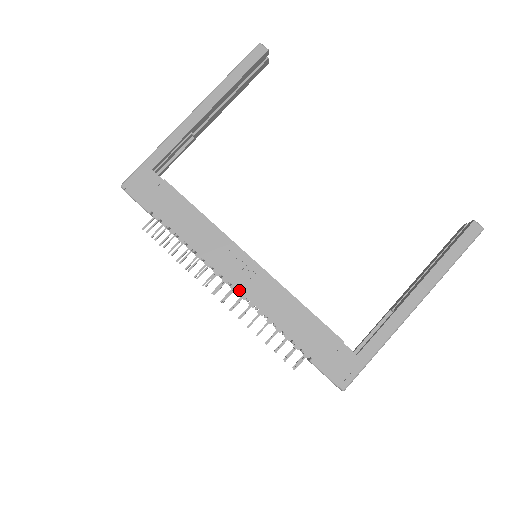
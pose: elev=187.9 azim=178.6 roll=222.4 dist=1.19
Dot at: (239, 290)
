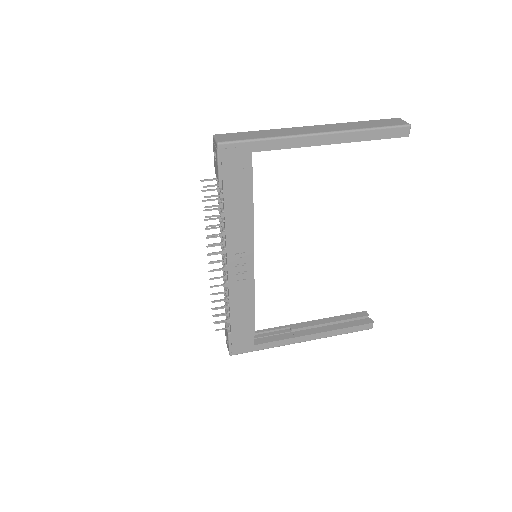
Dot at: (229, 275)
